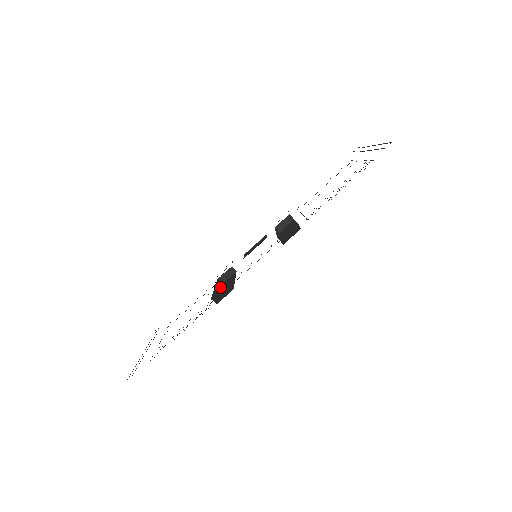
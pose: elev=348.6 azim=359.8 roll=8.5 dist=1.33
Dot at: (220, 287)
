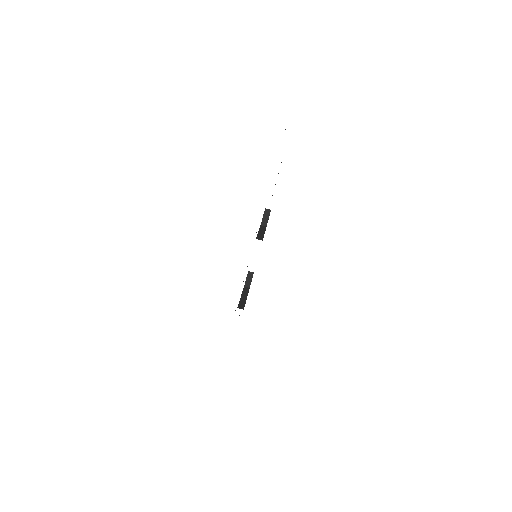
Dot at: (247, 292)
